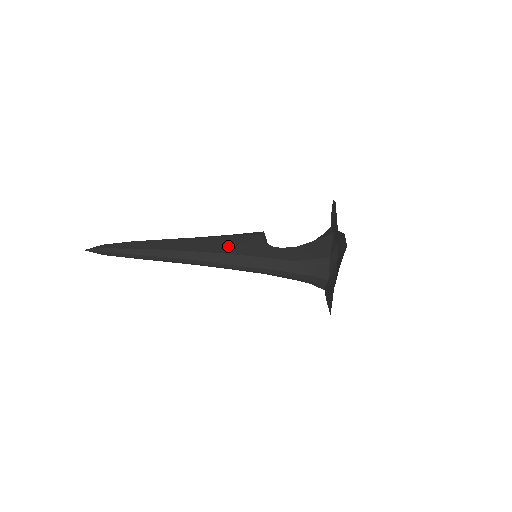
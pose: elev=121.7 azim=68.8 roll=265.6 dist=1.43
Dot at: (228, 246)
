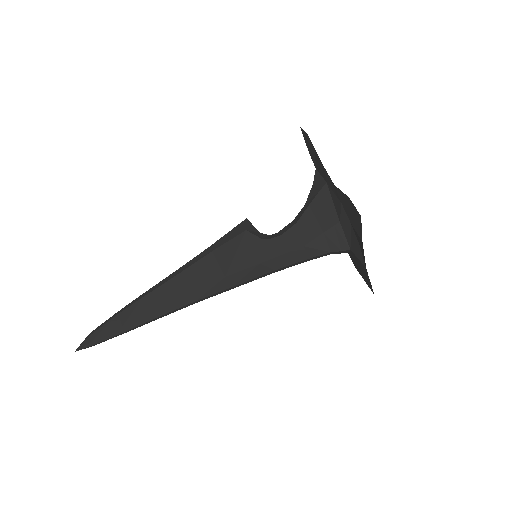
Dot at: (221, 265)
